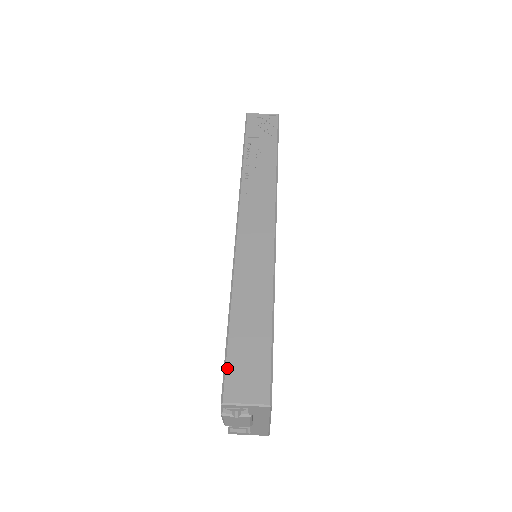
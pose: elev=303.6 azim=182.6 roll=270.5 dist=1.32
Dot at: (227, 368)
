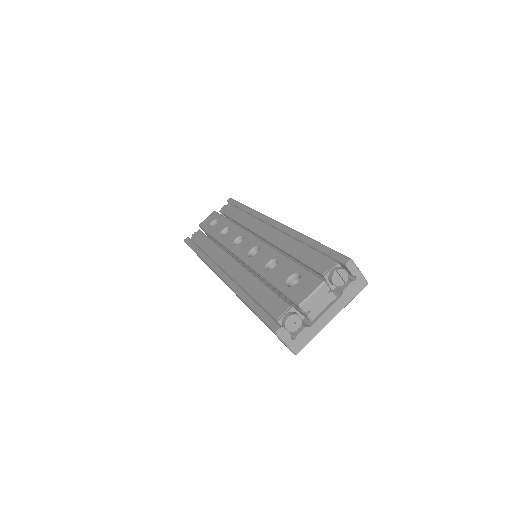
Dot at: (337, 252)
